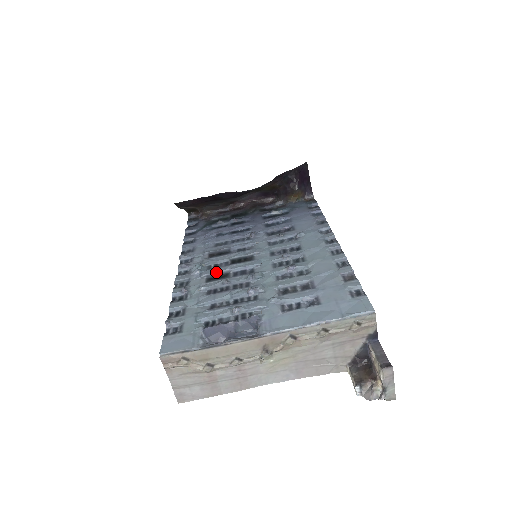
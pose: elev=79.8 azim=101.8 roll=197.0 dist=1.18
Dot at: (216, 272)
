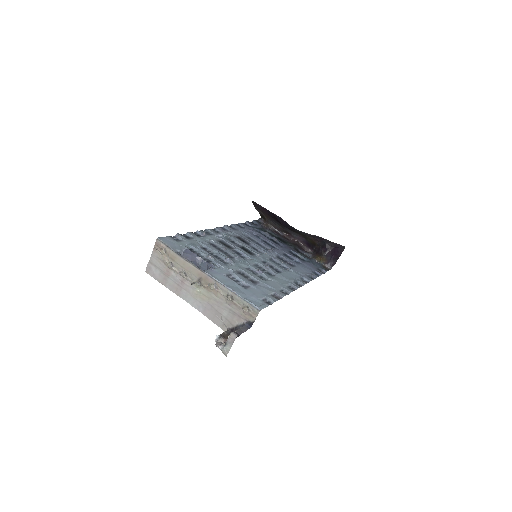
Dot at: (228, 242)
